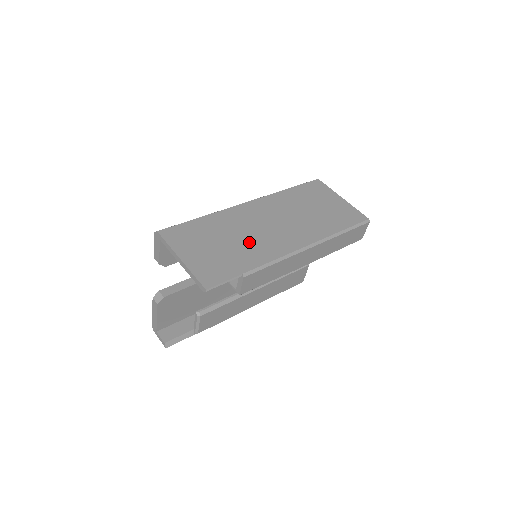
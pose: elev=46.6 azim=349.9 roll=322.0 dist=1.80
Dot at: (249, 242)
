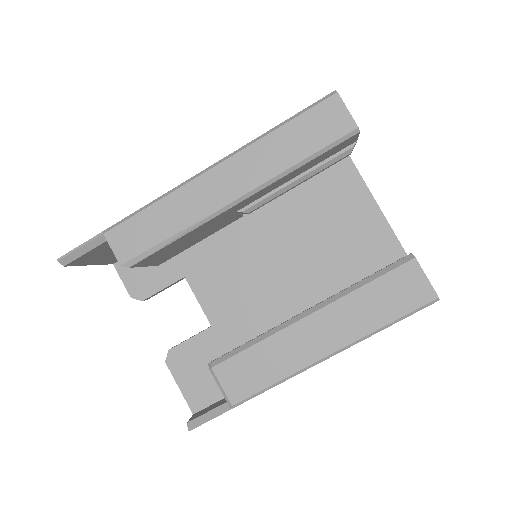
Dot at: occluded
